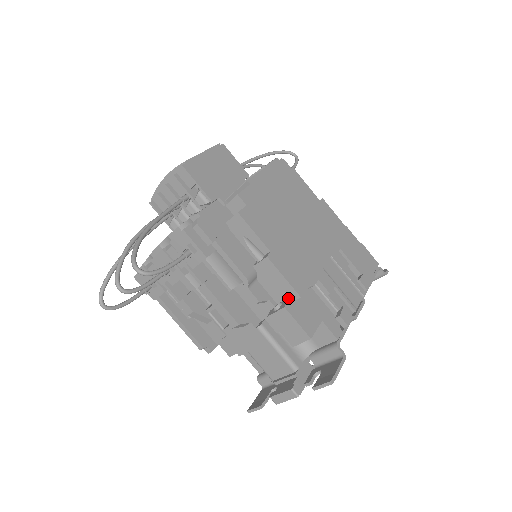
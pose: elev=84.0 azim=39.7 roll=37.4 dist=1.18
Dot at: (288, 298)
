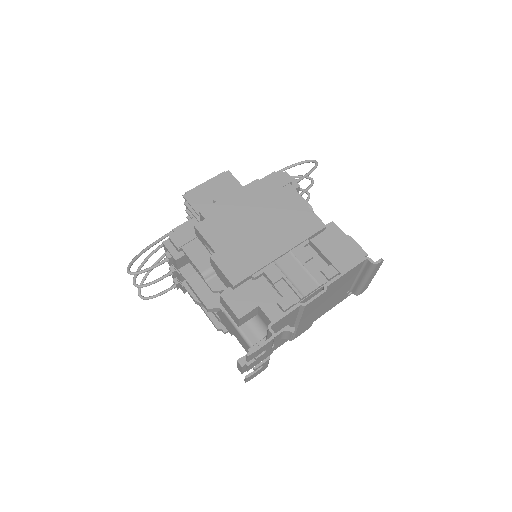
Dot at: (227, 288)
